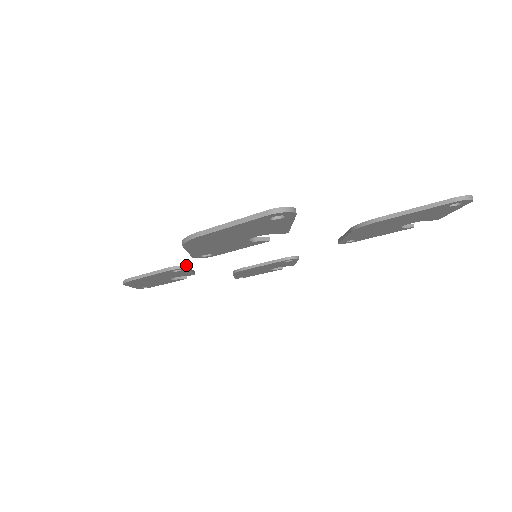
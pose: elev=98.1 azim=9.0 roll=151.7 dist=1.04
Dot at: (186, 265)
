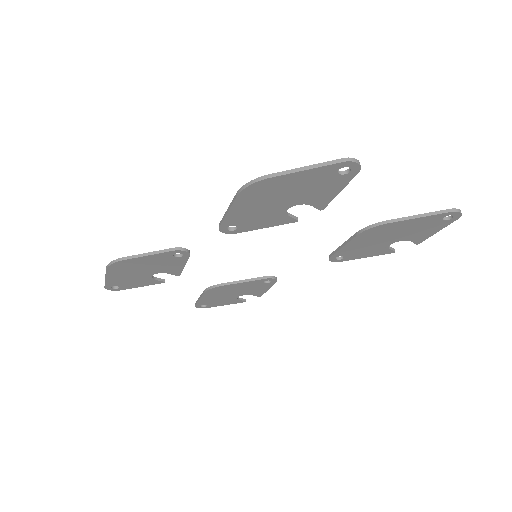
Dot at: occluded
